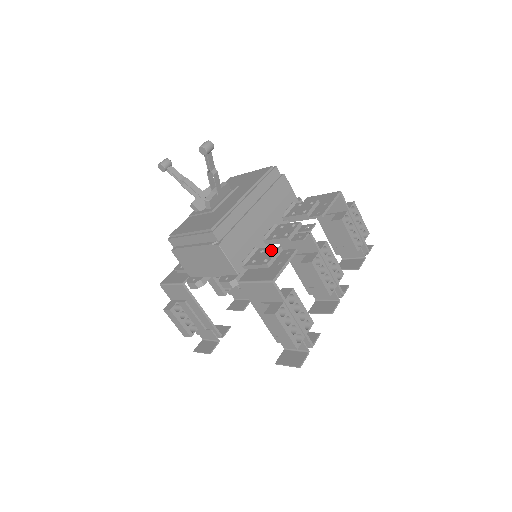
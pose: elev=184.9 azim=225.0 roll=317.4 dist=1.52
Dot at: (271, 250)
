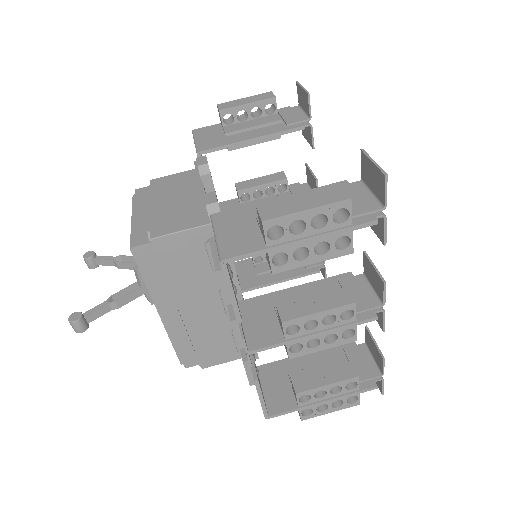
Dot at: occluded
